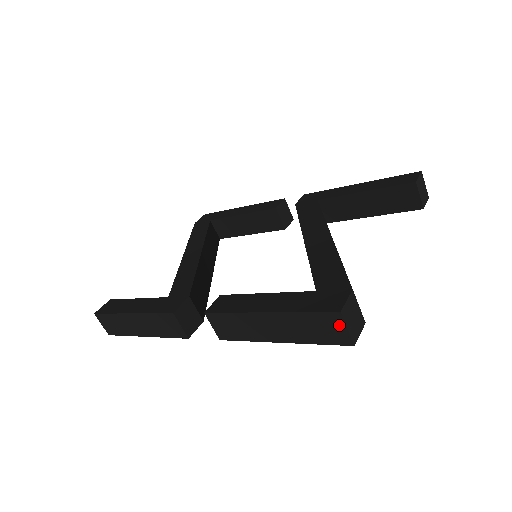
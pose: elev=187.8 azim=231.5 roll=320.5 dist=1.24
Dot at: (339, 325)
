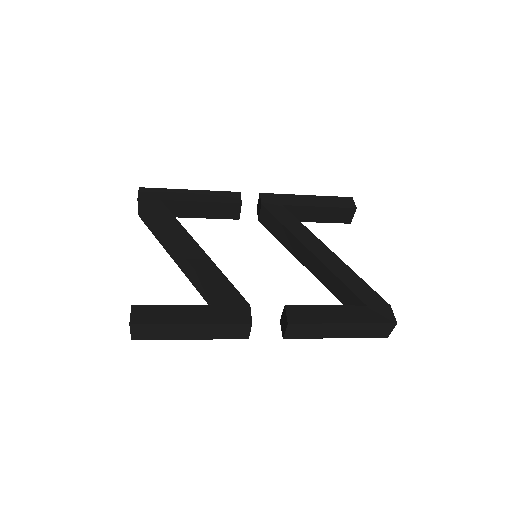
Dot at: (389, 329)
